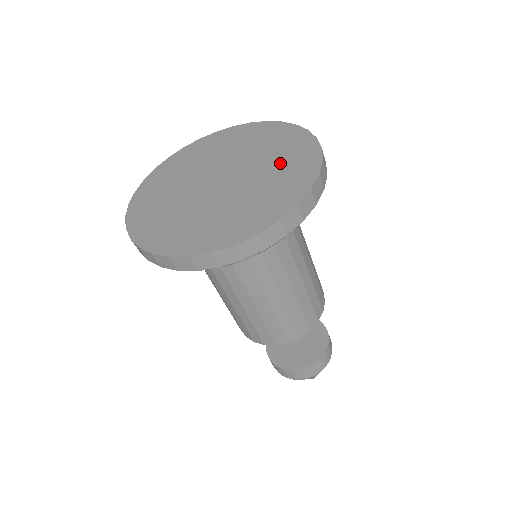
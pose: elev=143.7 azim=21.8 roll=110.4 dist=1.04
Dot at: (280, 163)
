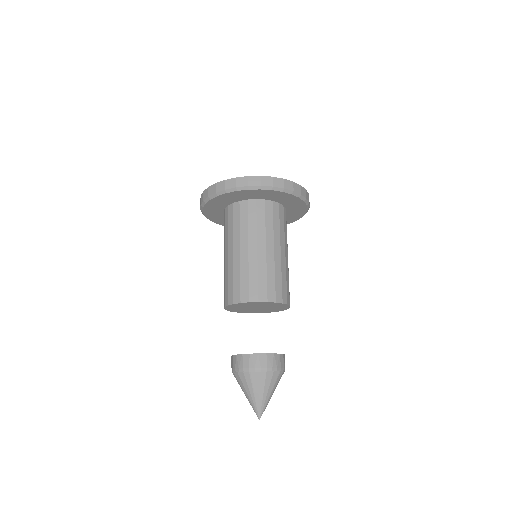
Dot at: occluded
